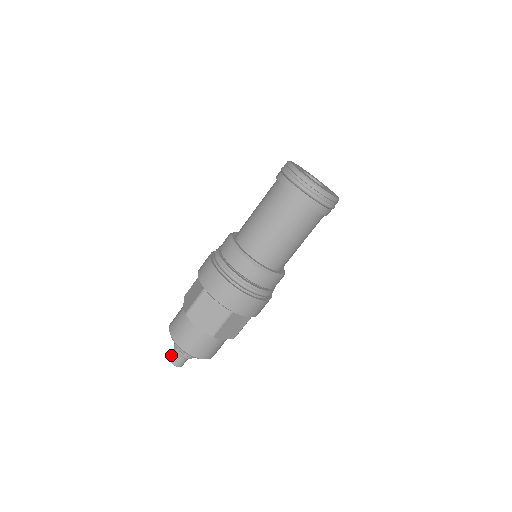
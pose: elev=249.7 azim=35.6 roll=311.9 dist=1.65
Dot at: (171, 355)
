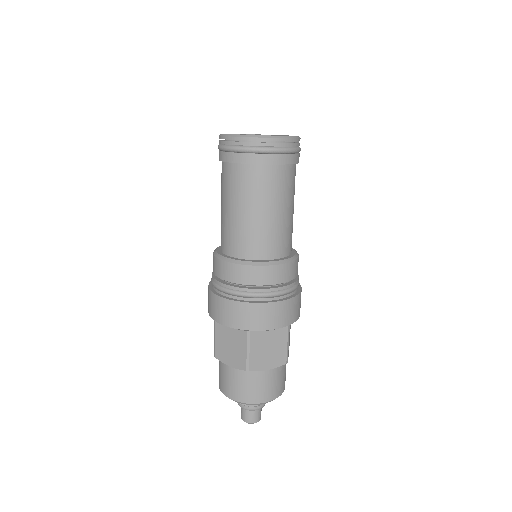
Dot at: occluded
